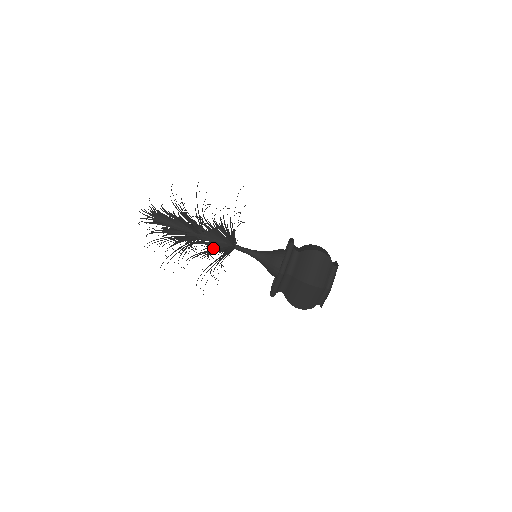
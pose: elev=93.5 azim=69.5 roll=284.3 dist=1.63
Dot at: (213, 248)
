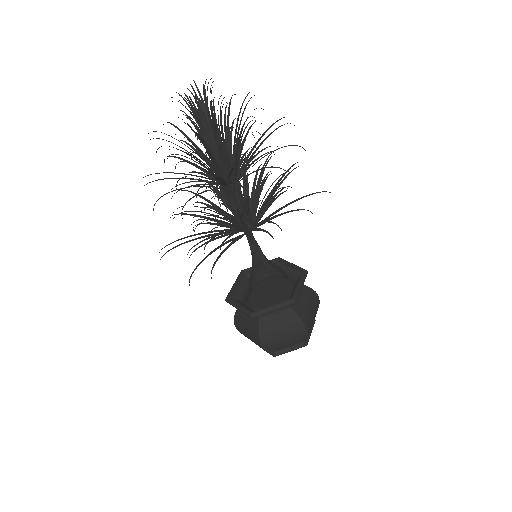
Dot at: occluded
